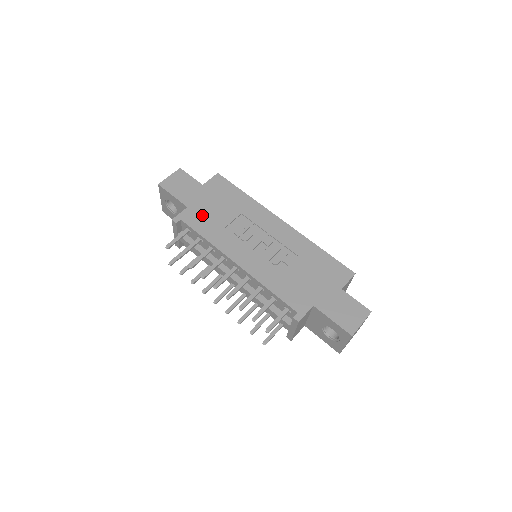
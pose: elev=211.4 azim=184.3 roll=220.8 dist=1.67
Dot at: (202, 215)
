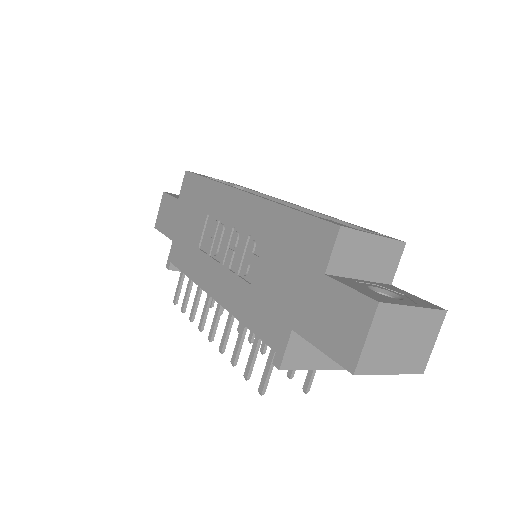
Dot at: (182, 243)
